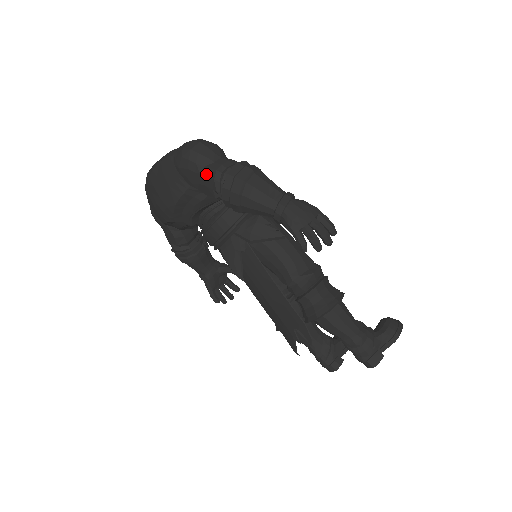
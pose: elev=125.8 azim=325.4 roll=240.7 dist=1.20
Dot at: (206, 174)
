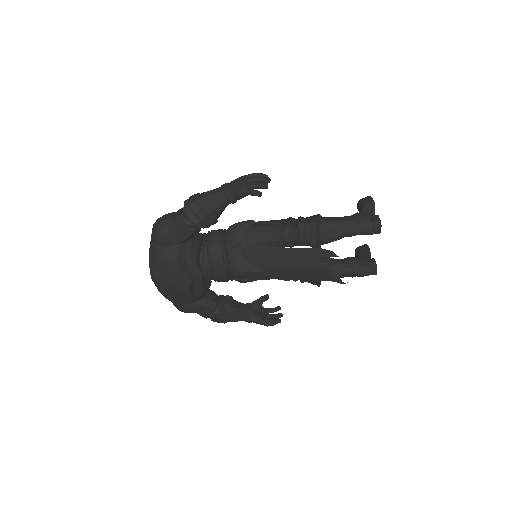
Dot at: (176, 224)
